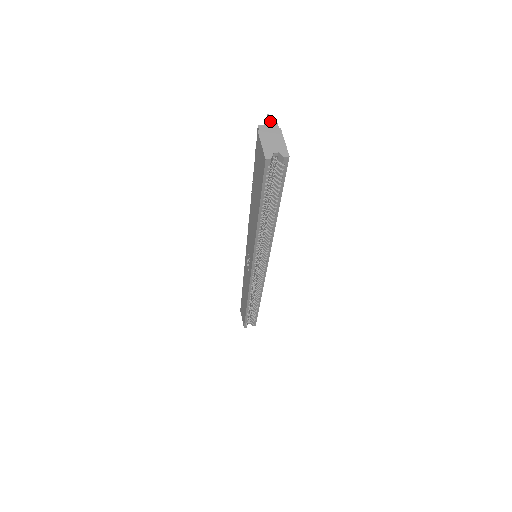
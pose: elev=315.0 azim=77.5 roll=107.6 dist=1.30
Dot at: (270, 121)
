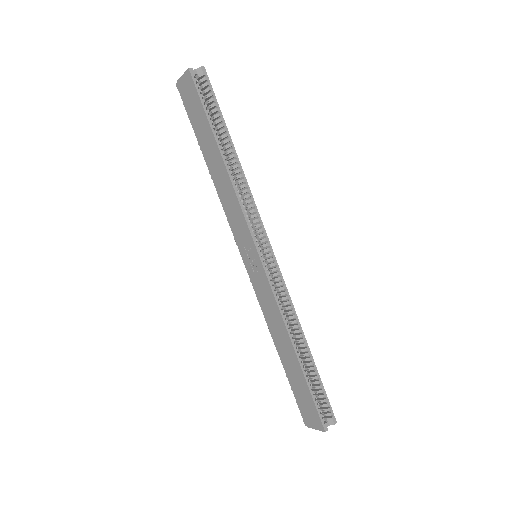
Dot at: occluded
